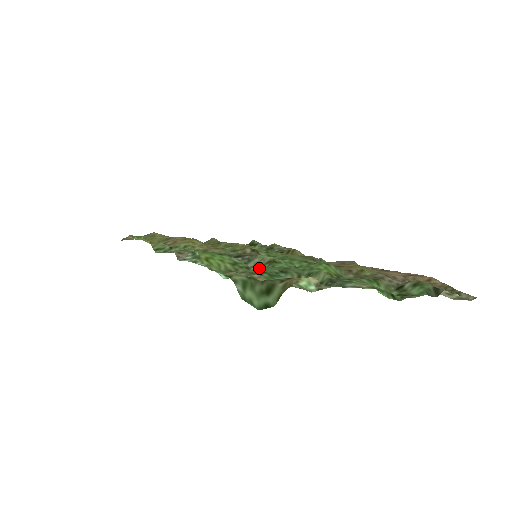
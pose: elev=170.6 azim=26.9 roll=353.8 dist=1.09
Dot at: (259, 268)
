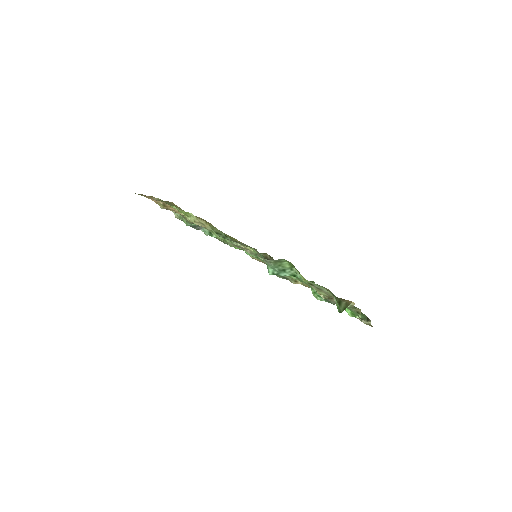
Dot at: occluded
